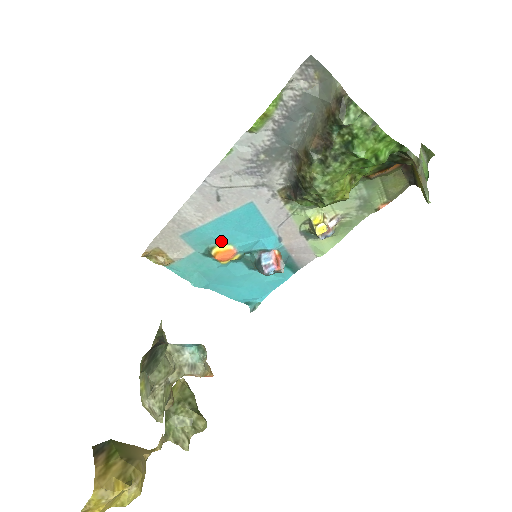
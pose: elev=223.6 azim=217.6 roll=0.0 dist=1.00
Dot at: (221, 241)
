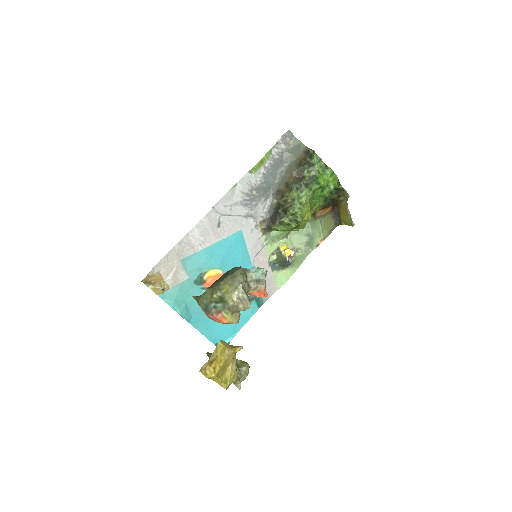
Dot at: (213, 266)
